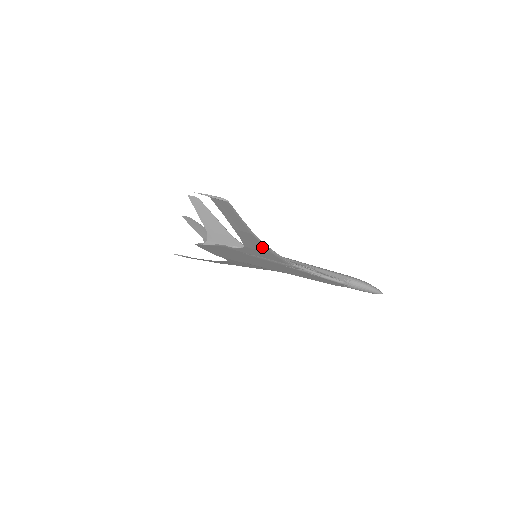
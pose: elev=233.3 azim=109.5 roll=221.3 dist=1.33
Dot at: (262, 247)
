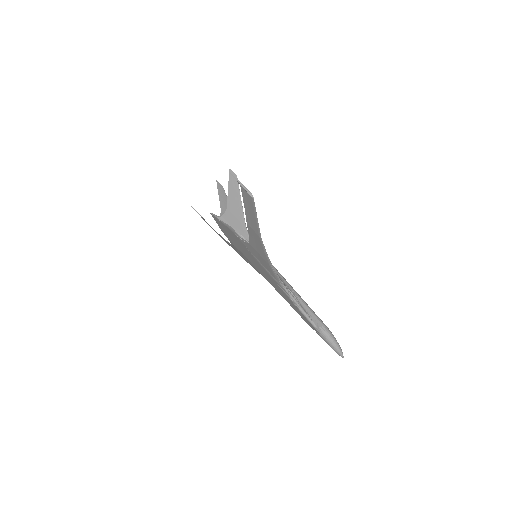
Dot at: (263, 253)
